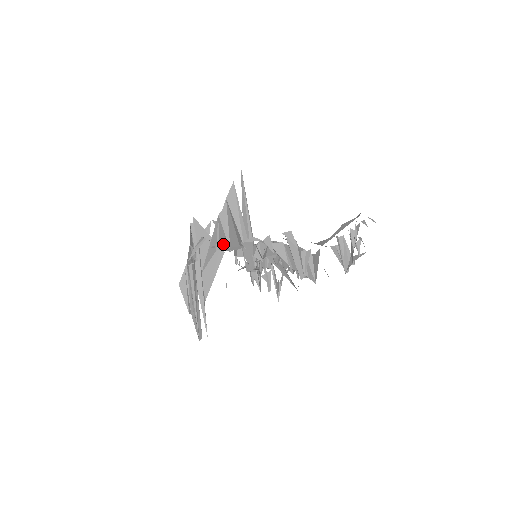
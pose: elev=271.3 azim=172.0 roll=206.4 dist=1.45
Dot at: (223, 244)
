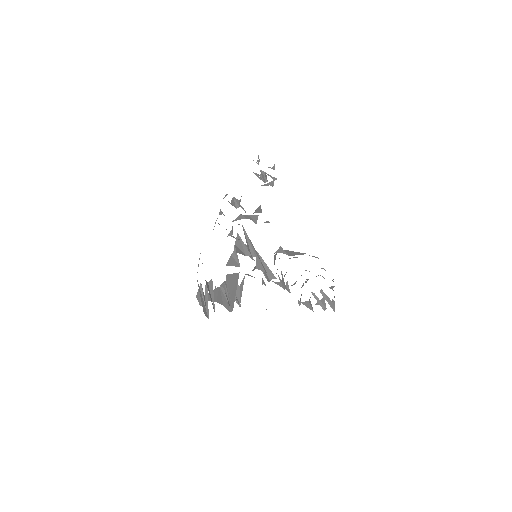
Dot at: (232, 264)
